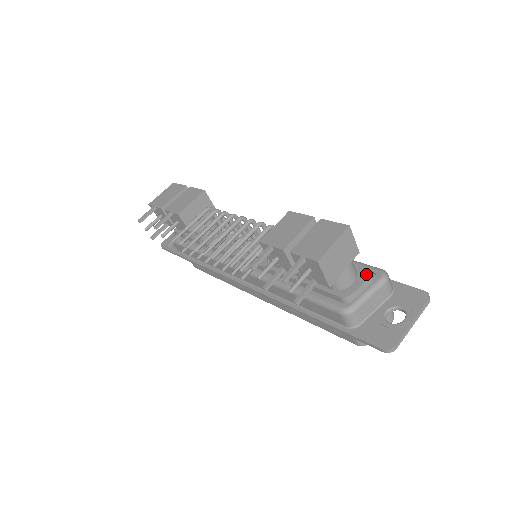
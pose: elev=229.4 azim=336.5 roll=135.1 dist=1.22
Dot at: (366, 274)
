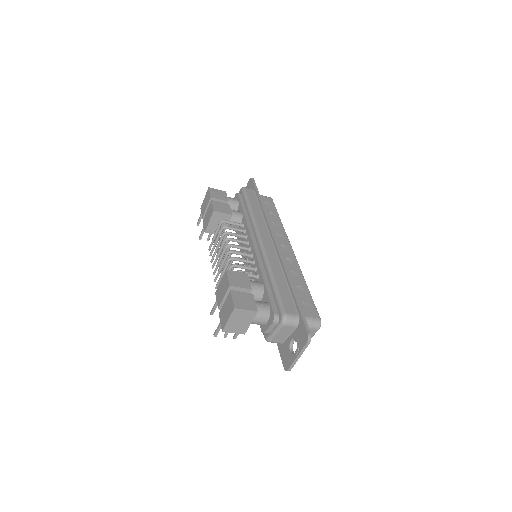
Dot at: (272, 319)
